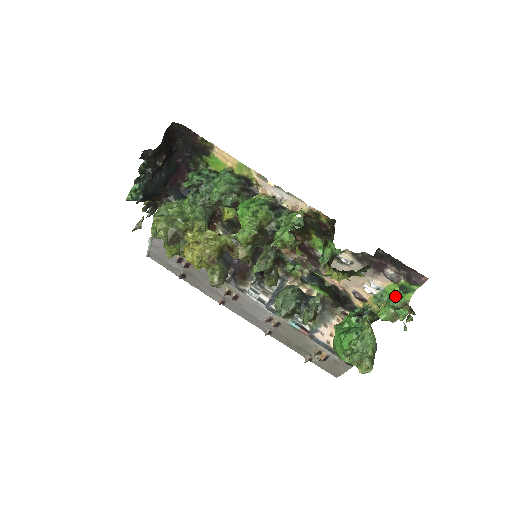
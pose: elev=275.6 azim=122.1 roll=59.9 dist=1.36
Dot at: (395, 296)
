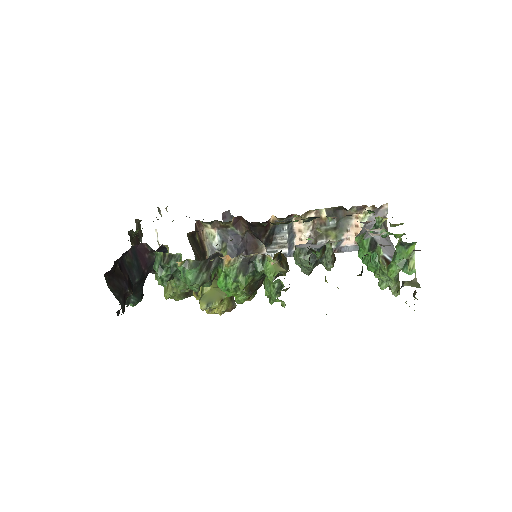
Dot at: (399, 253)
